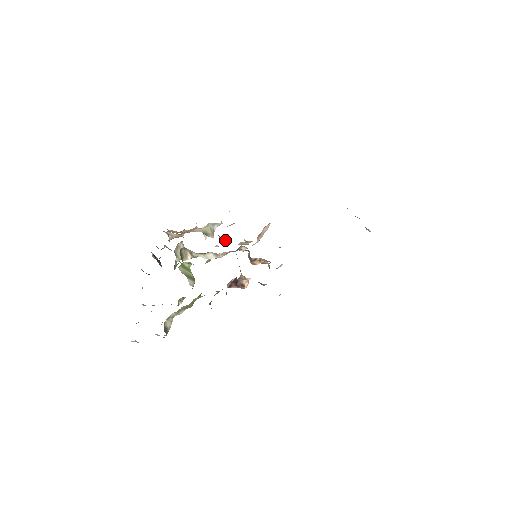
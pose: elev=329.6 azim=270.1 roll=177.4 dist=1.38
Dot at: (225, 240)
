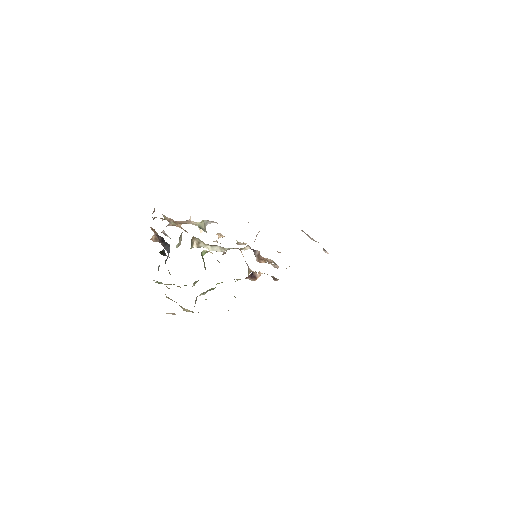
Dot at: (220, 237)
